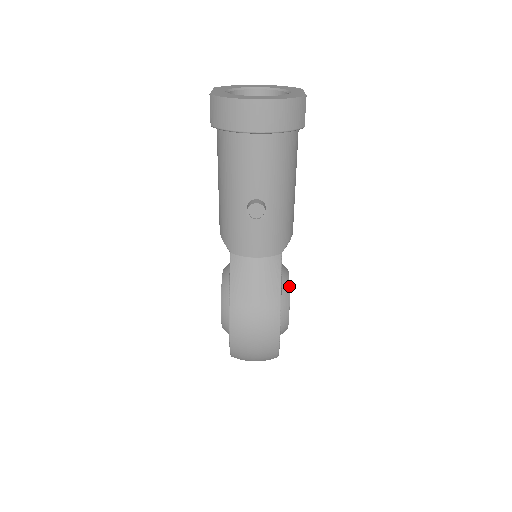
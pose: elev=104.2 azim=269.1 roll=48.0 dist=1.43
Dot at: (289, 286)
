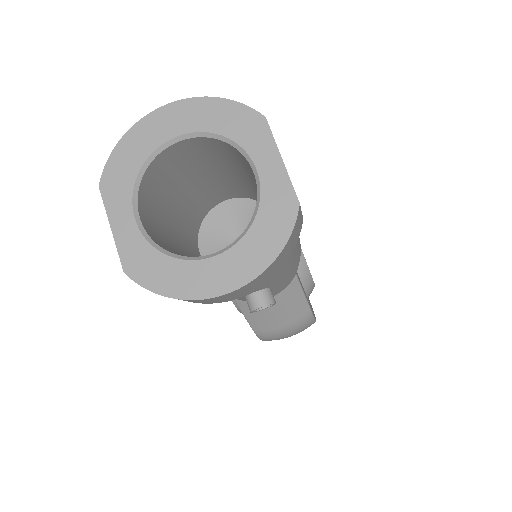
Dot at: (307, 265)
